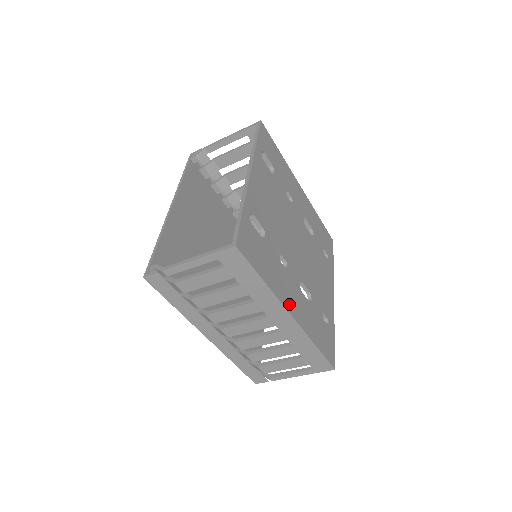
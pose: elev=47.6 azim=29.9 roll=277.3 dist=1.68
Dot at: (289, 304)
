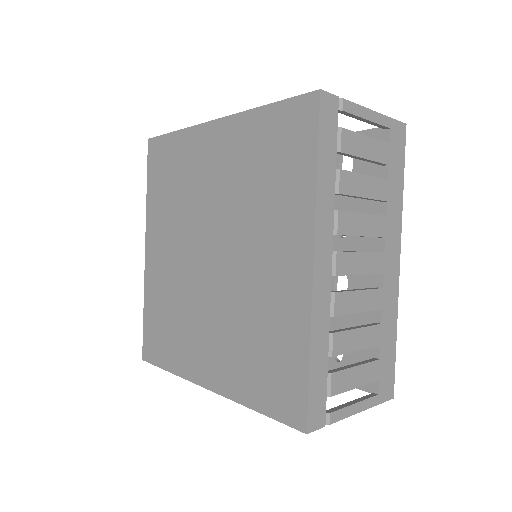
Dot at: occluded
